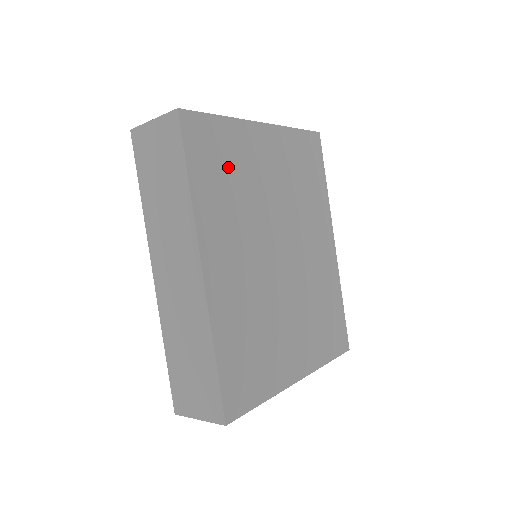
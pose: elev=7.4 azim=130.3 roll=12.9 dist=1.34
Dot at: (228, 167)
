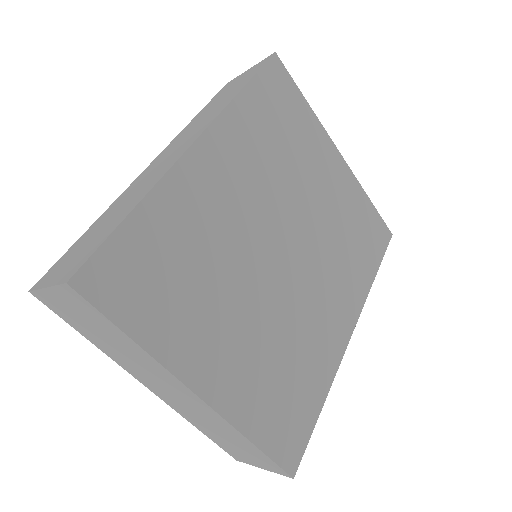
Dot at: (286, 130)
